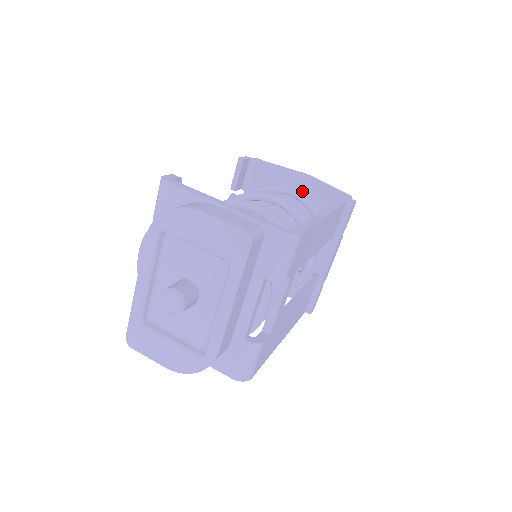
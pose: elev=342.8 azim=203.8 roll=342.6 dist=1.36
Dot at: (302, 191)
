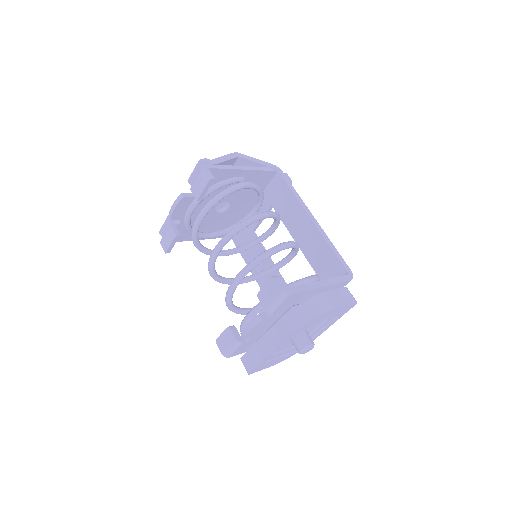
Dot at: (248, 177)
